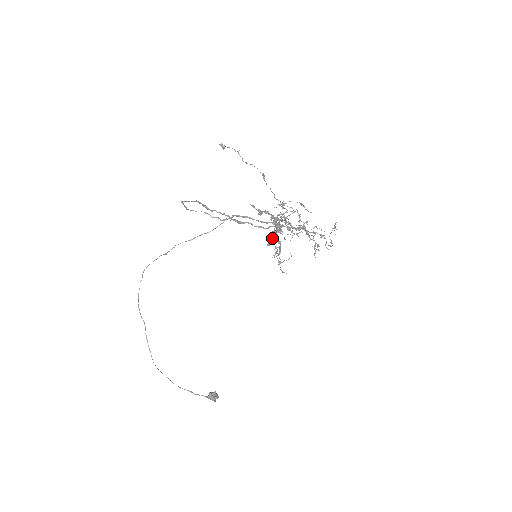
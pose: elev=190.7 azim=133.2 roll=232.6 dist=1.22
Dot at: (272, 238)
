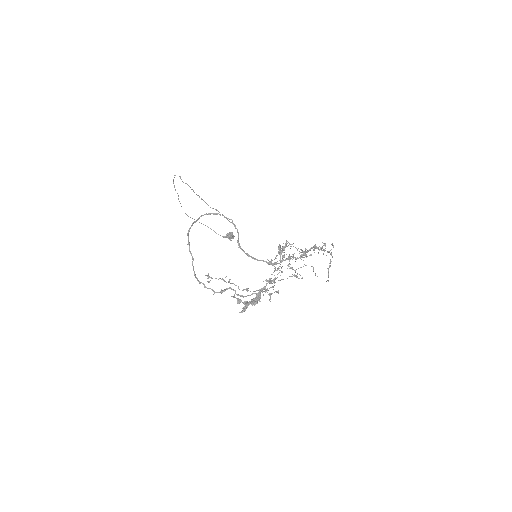
Dot at: occluded
